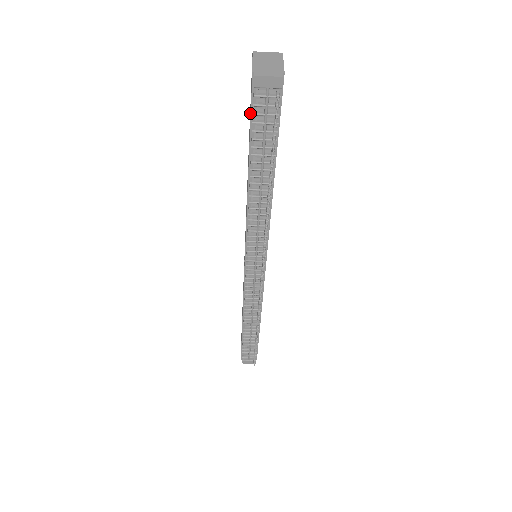
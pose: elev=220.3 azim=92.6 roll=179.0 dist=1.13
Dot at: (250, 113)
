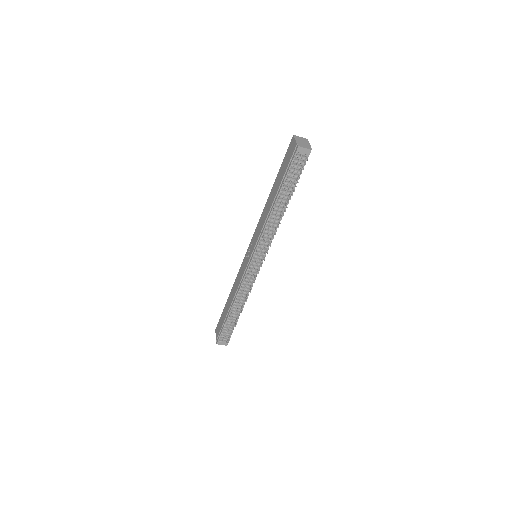
Dot at: (286, 165)
